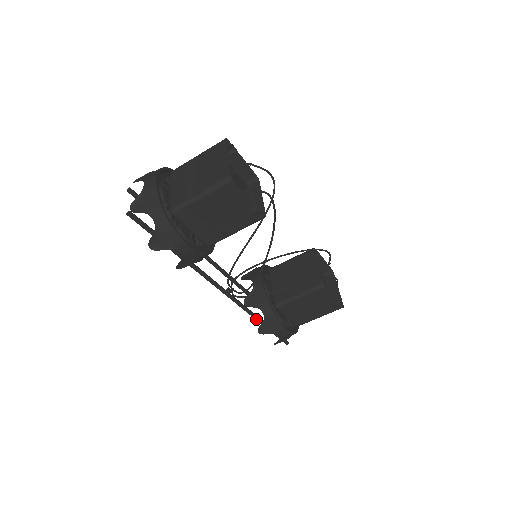
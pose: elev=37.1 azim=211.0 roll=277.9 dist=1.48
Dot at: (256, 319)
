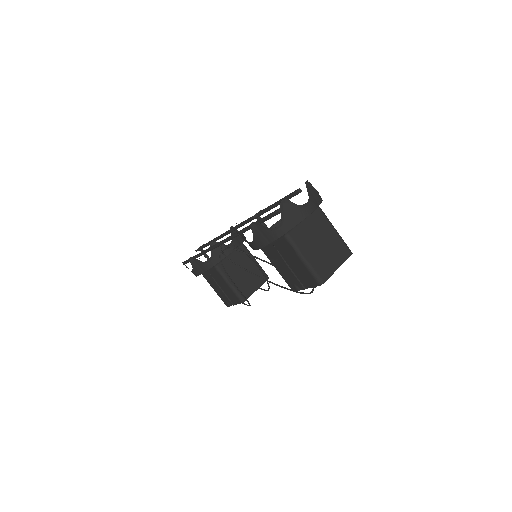
Dot at: (201, 254)
